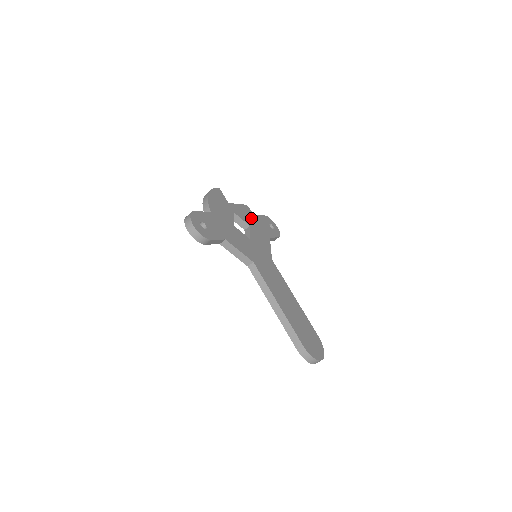
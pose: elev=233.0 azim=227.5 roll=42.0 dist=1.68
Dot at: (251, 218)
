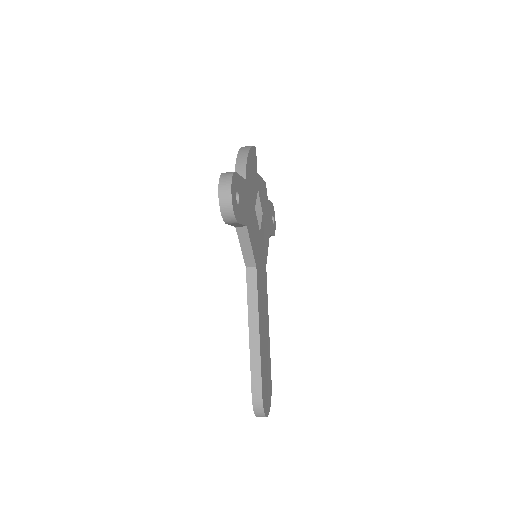
Dot at: (265, 202)
